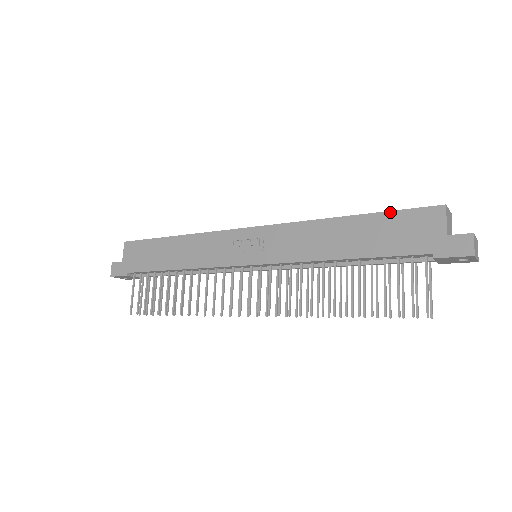
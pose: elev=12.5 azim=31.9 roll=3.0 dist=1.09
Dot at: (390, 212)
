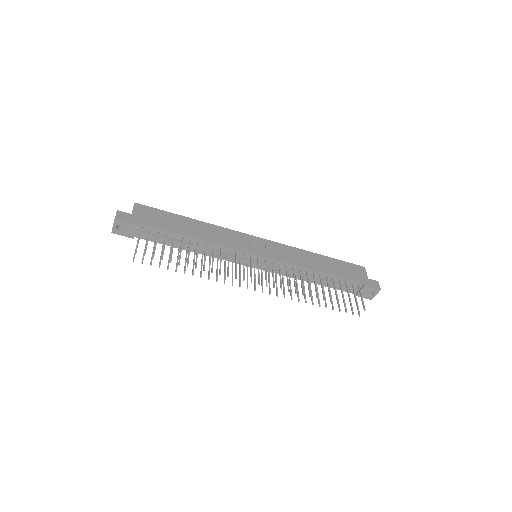
Dot at: (341, 261)
